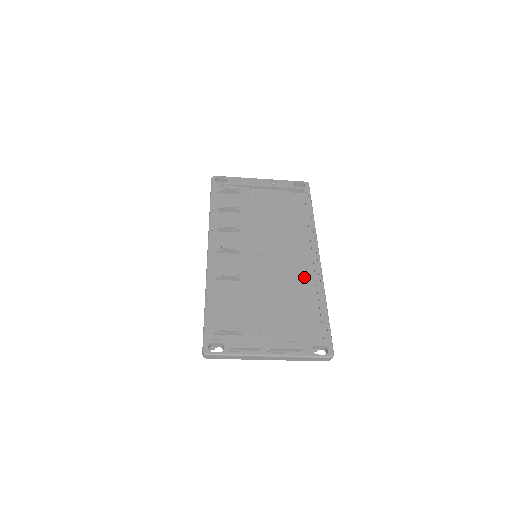
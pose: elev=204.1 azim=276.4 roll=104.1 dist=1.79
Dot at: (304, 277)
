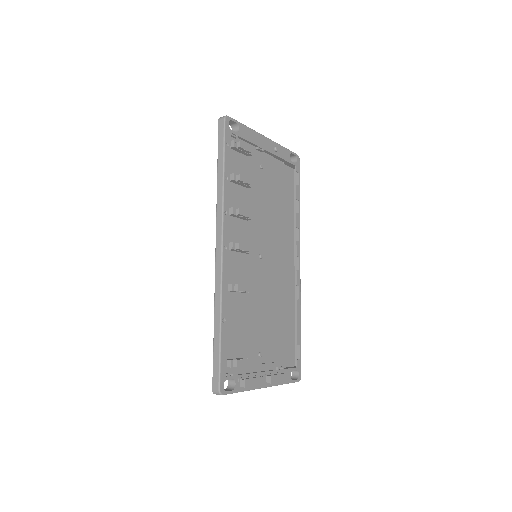
Dot at: (285, 286)
